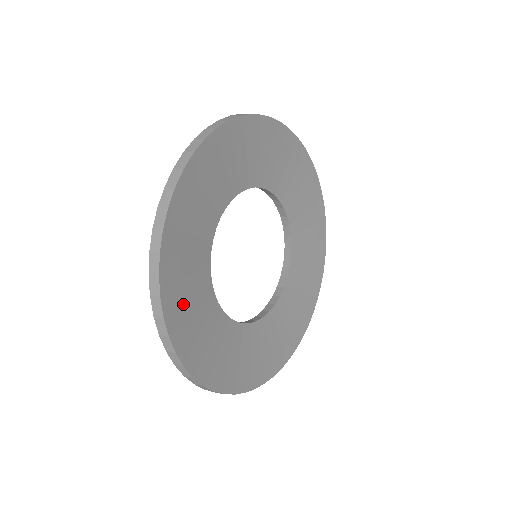
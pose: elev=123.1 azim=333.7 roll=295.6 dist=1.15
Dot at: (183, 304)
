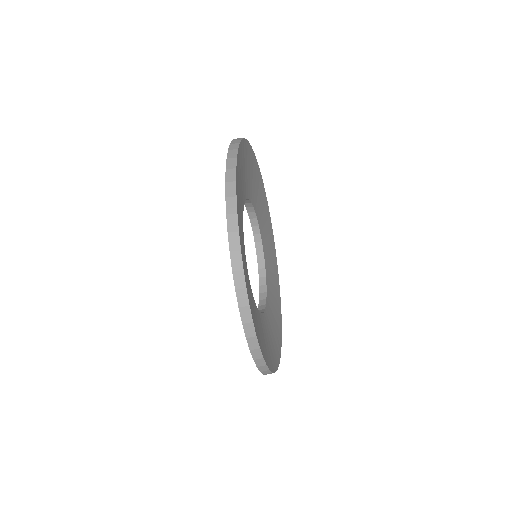
Dot at: (269, 350)
